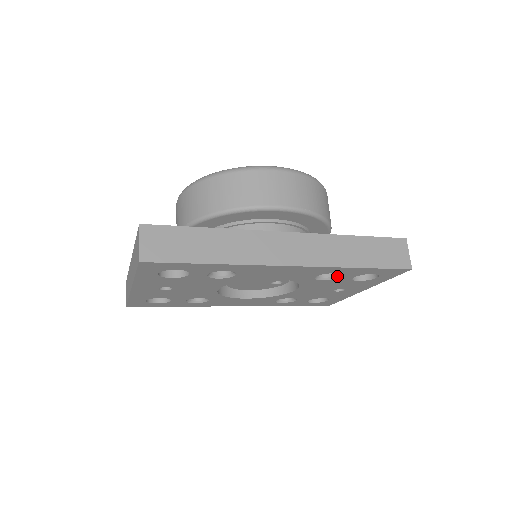
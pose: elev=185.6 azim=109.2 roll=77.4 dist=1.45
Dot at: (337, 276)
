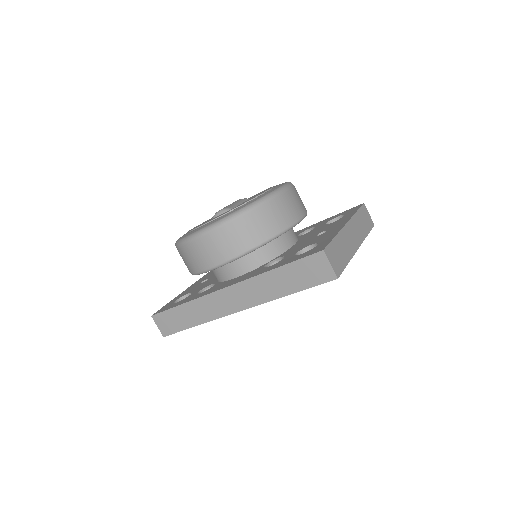
Dot at: occluded
